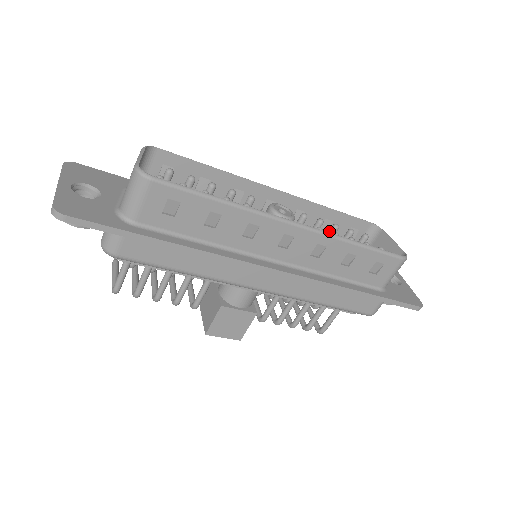
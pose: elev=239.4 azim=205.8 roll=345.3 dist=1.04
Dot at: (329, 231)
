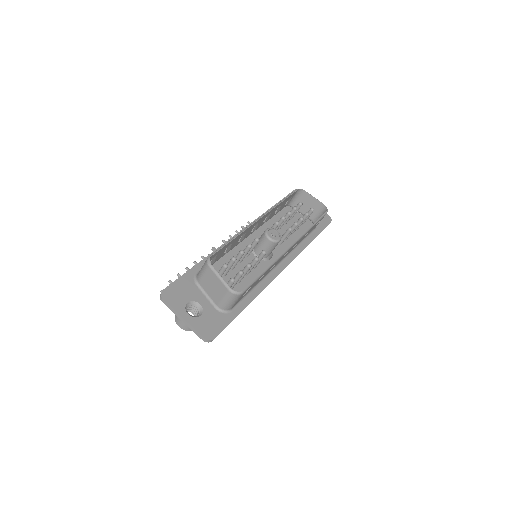
Dot at: (286, 217)
